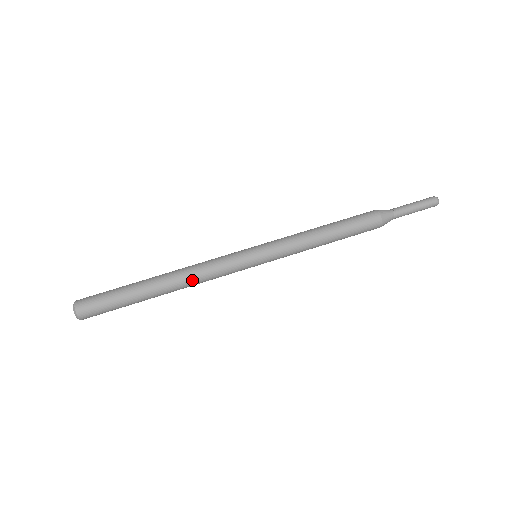
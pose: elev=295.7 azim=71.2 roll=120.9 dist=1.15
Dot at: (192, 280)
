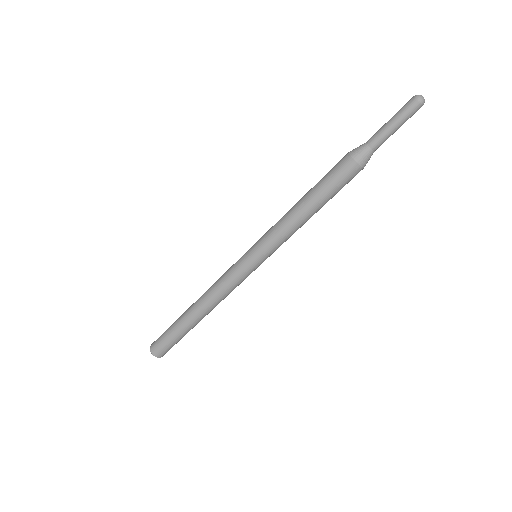
Dot at: occluded
